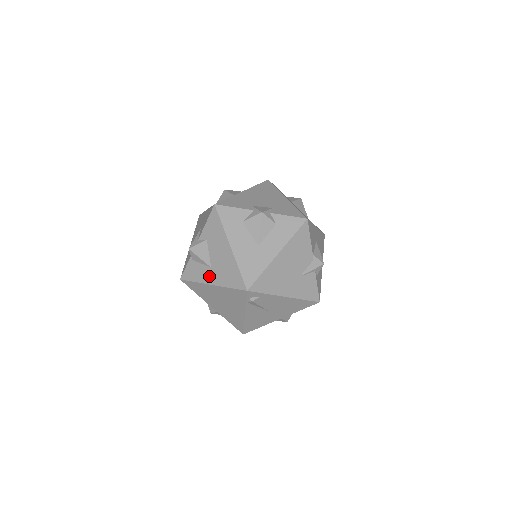
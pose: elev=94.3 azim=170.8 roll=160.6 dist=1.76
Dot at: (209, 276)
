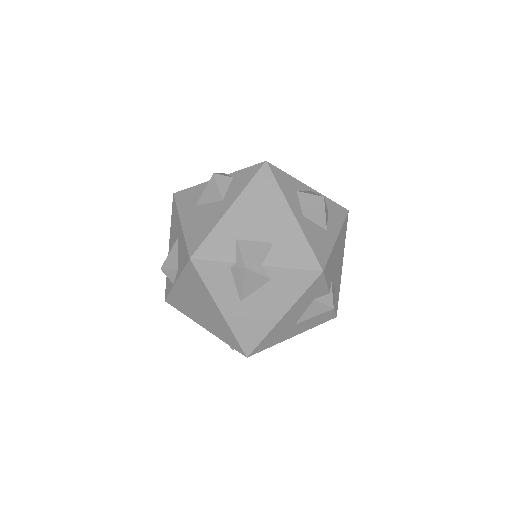
Dot at: (228, 303)
